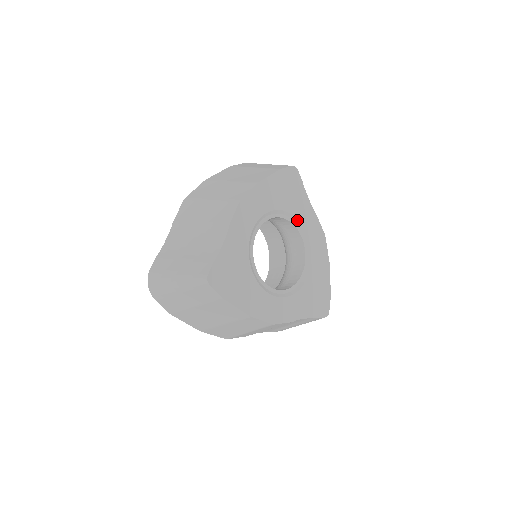
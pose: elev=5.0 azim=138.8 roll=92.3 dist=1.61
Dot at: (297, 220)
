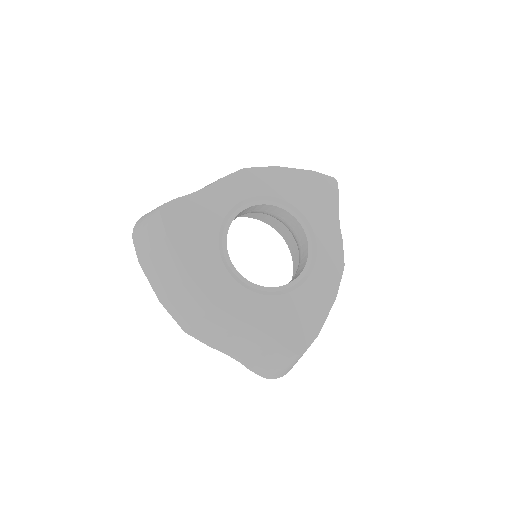
Dot at: (310, 227)
